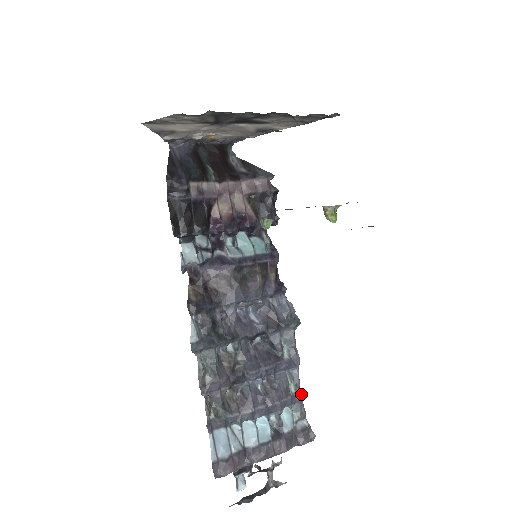
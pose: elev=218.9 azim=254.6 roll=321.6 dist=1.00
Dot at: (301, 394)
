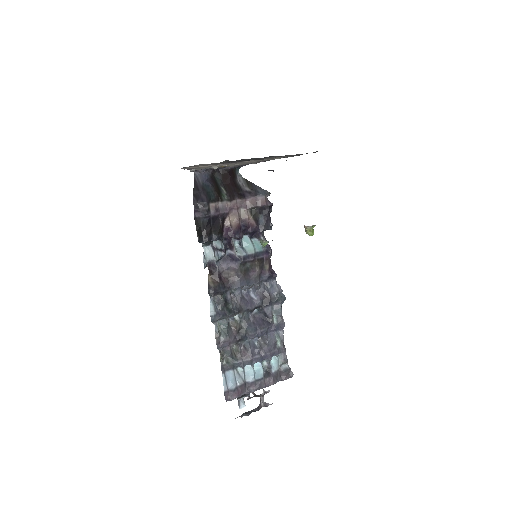
Dot at: occluded
